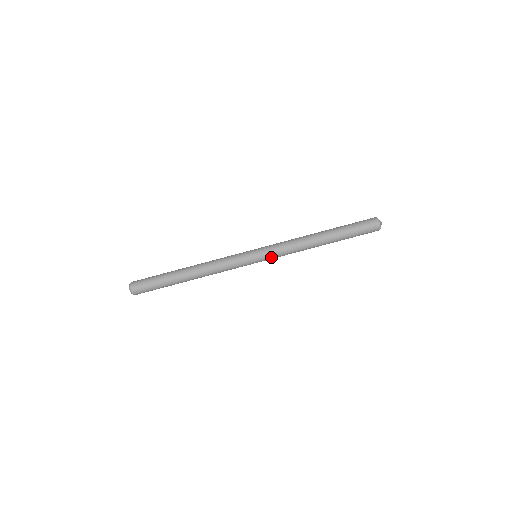
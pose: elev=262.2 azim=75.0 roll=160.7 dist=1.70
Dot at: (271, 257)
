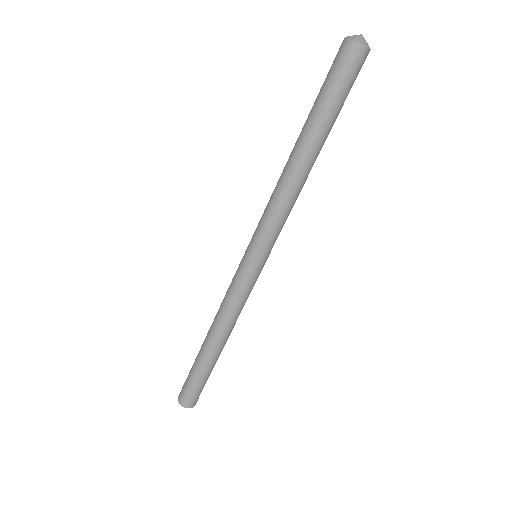
Dot at: (266, 241)
